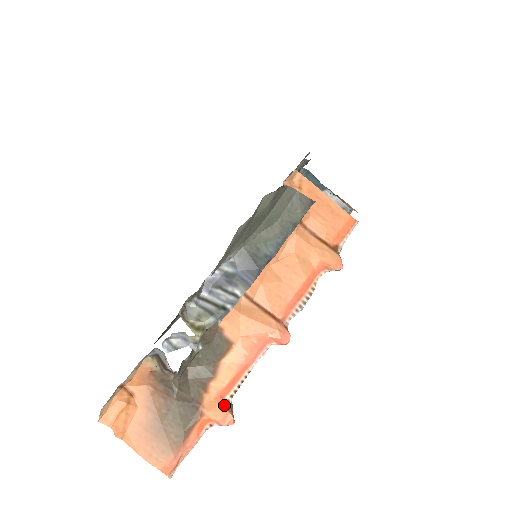
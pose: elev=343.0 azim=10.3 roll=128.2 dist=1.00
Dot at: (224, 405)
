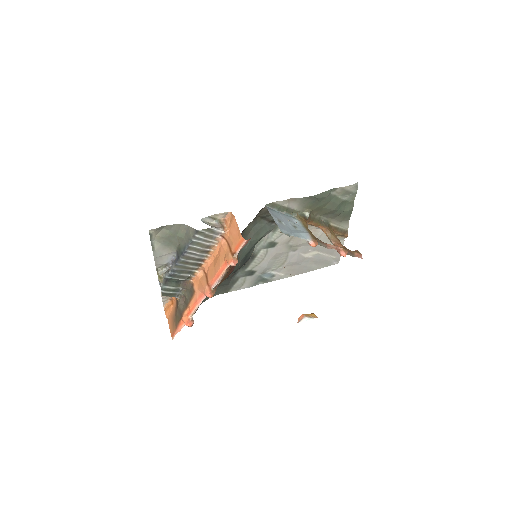
Dot at: (188, 317)
